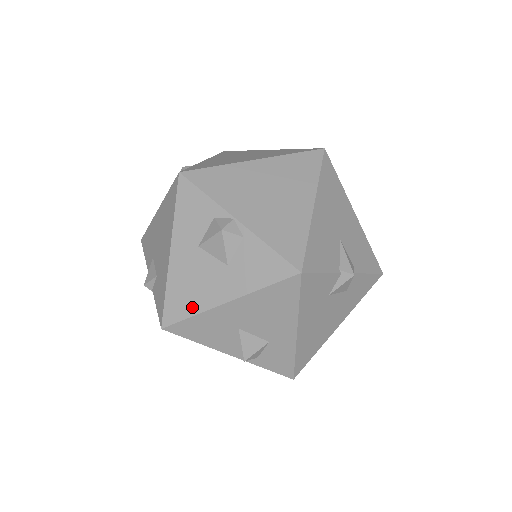
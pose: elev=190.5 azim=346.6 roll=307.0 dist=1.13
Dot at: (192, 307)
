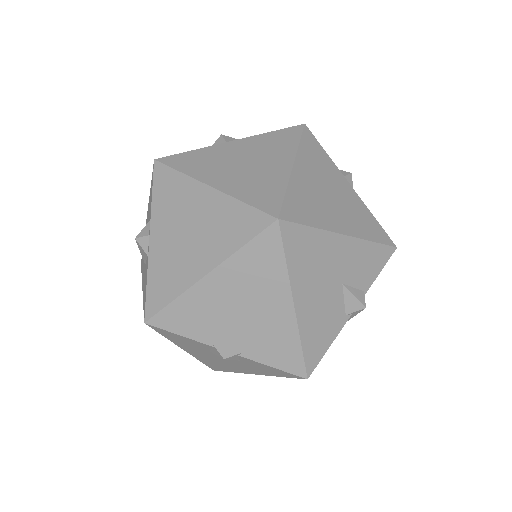
Dot at: (142, 268)
